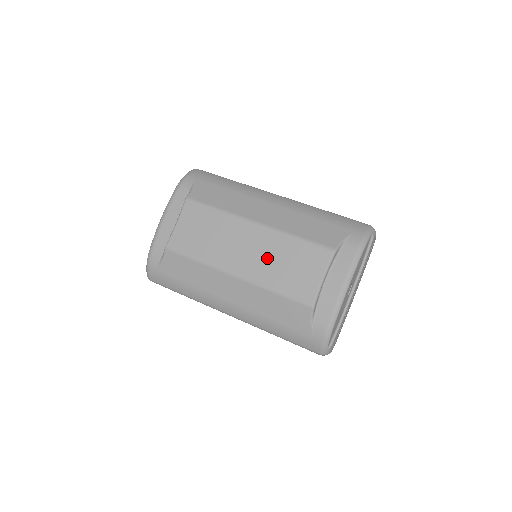
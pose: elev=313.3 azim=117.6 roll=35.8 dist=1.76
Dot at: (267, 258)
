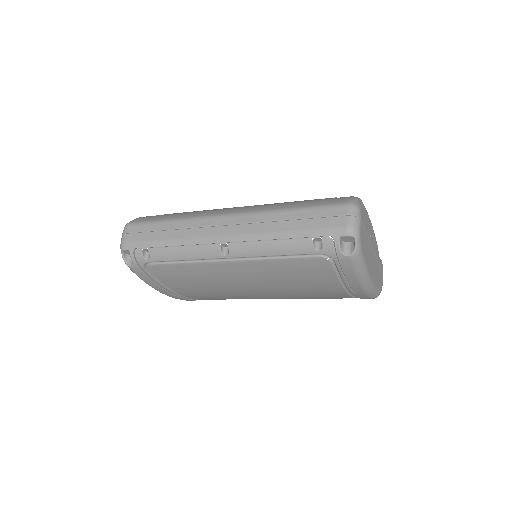
Dot at: occluded
